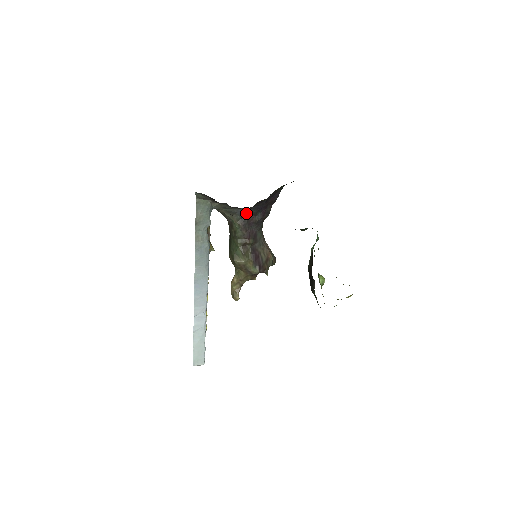
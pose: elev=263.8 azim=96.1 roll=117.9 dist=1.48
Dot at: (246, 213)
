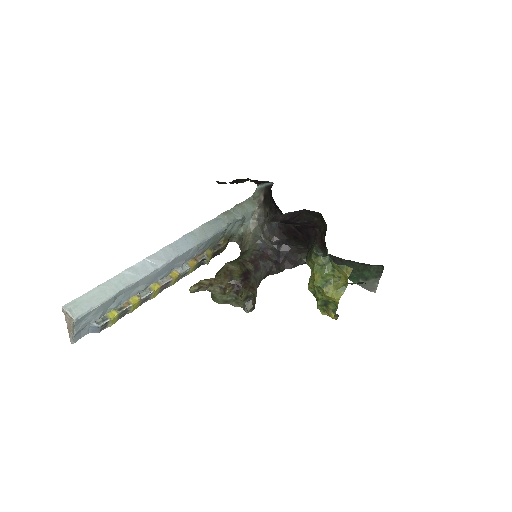
Dot at: (266, 249)
